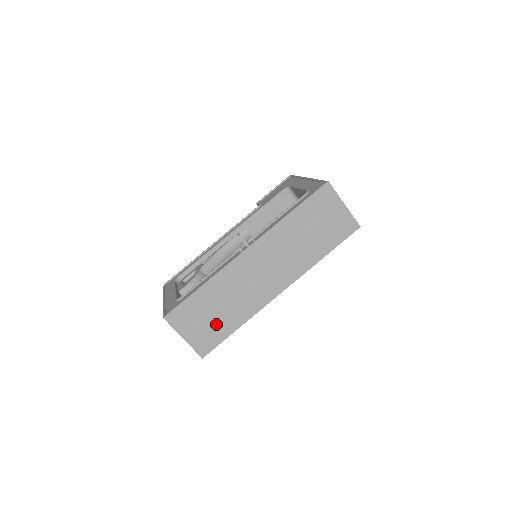
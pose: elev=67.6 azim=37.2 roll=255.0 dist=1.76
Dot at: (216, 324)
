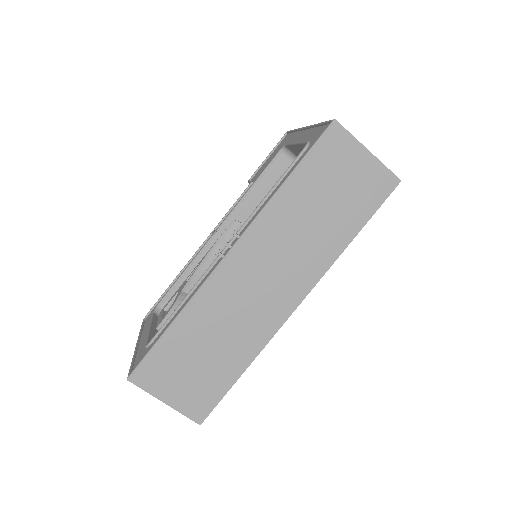
Dot at: (208, 372)
